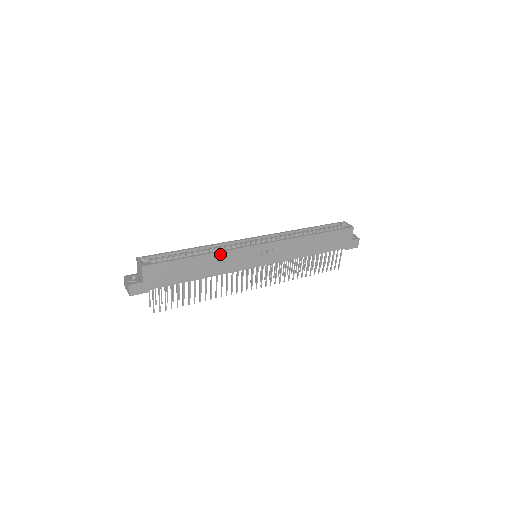
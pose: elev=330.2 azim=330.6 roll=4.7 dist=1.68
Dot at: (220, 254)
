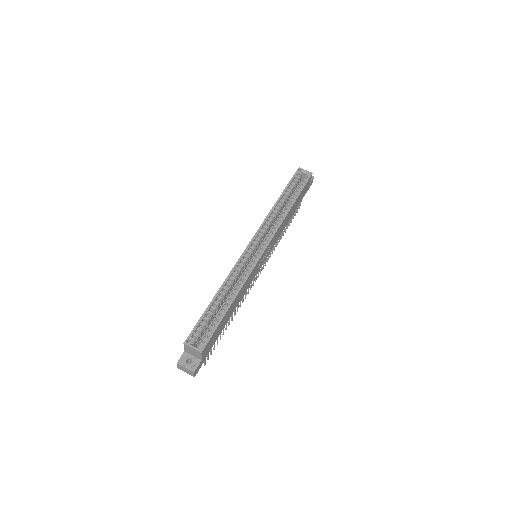
Dot at: (243, 286)
